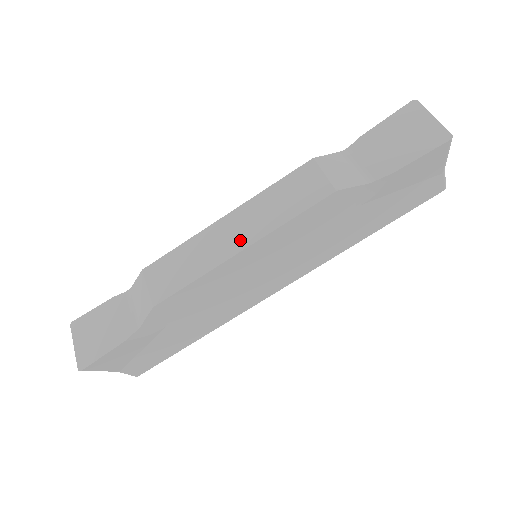
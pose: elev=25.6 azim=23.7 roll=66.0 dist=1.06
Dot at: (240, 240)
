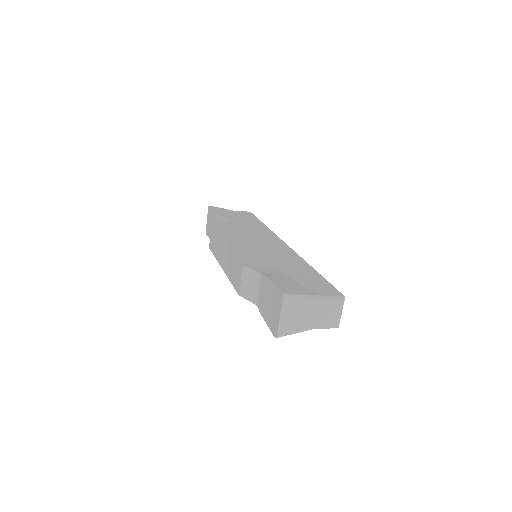
Dot at: (223, 263)
